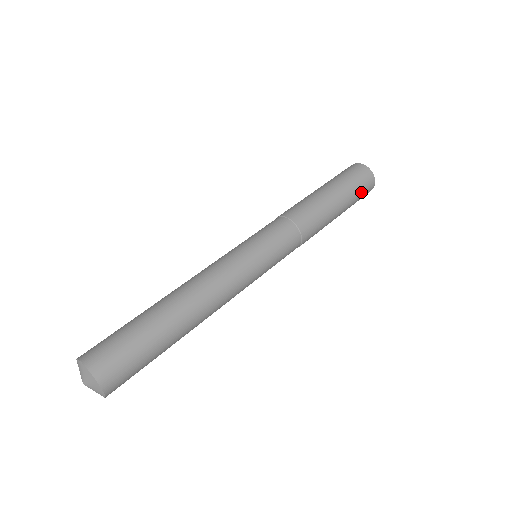
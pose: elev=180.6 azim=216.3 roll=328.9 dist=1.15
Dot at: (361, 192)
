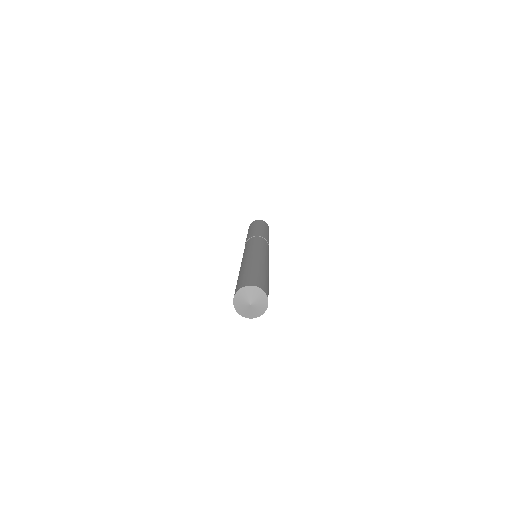
Dot at: occluded
